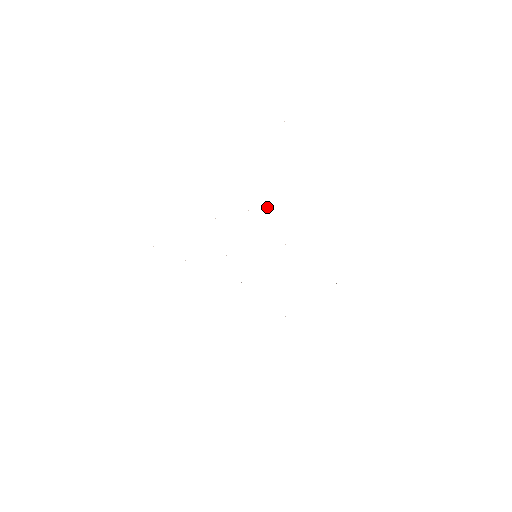
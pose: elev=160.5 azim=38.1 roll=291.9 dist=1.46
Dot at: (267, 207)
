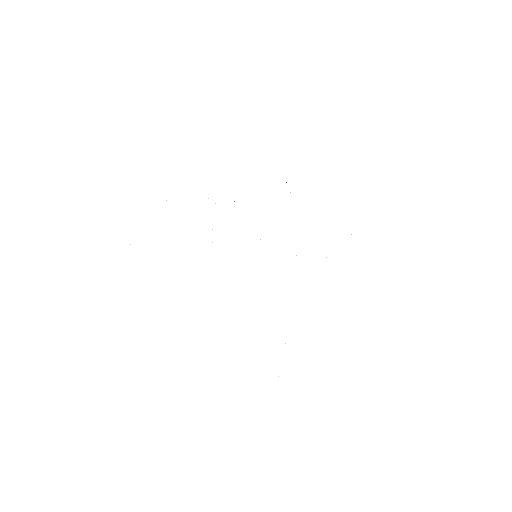
Dot at: occluded
